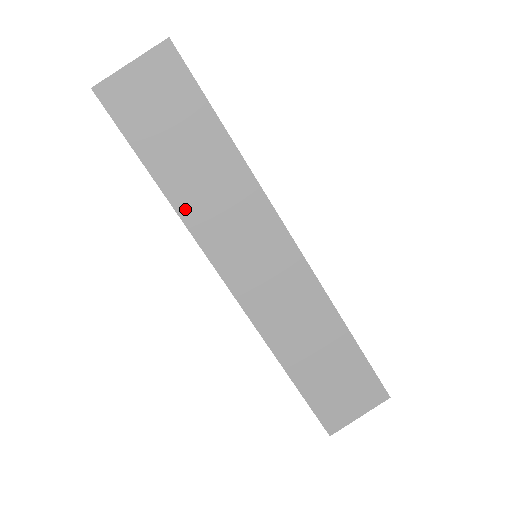
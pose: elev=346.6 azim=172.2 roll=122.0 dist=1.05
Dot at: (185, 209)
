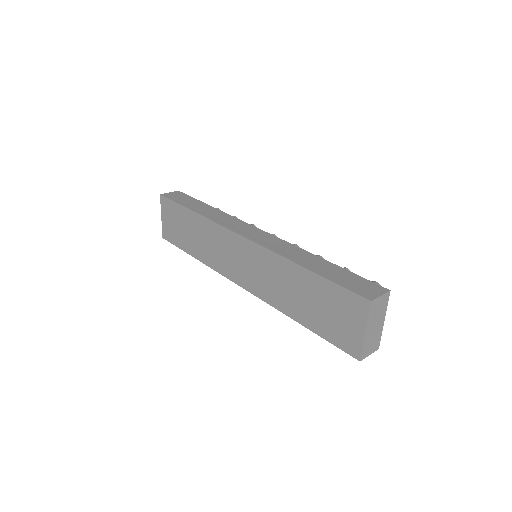
Dot at: (206, 260)
